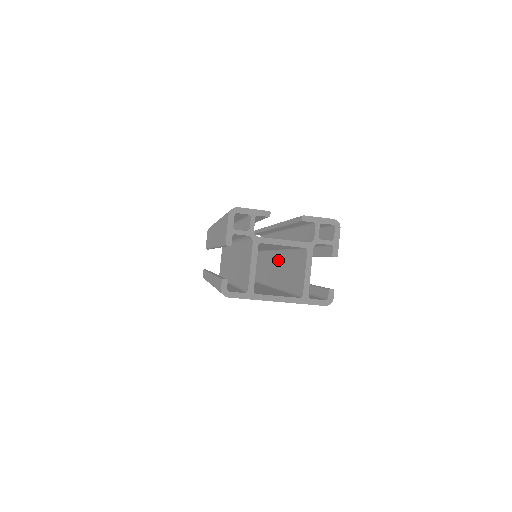
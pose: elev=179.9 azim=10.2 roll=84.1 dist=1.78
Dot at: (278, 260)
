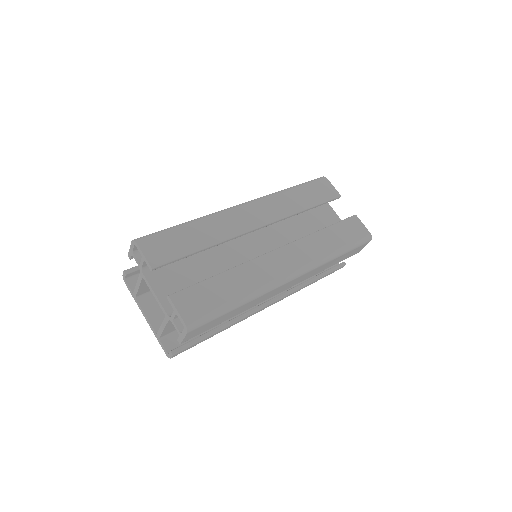
Dot at: occluded
